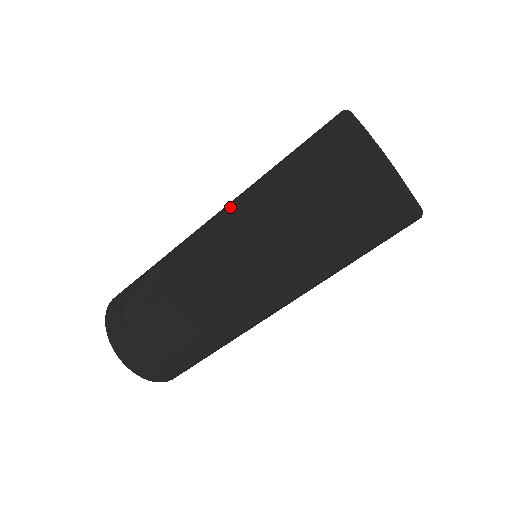
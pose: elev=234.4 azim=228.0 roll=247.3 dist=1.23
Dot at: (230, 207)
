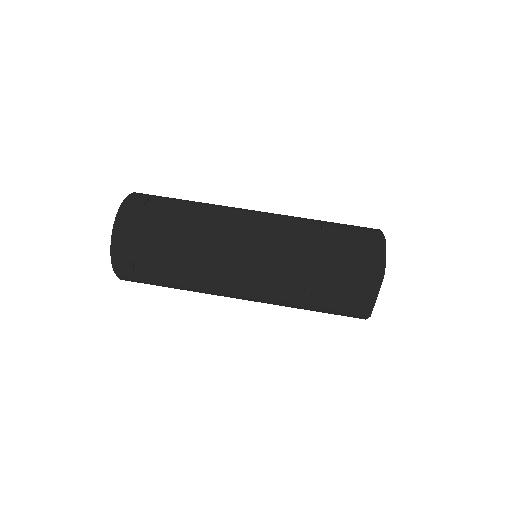
Dot at: occluded
